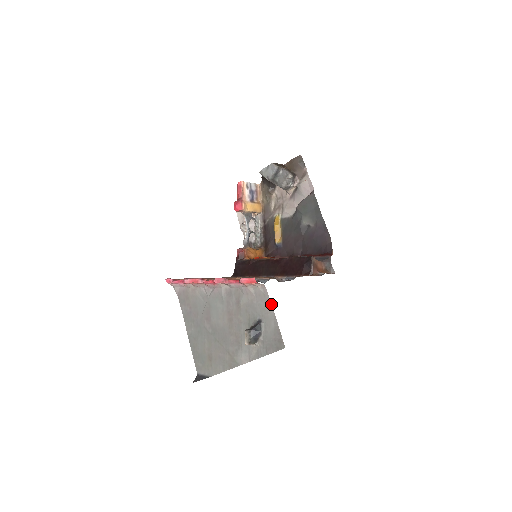
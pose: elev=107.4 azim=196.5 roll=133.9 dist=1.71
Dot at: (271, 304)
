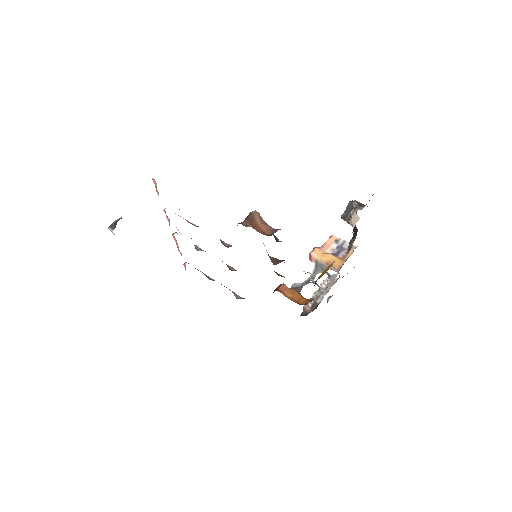
Dot at: occluded
